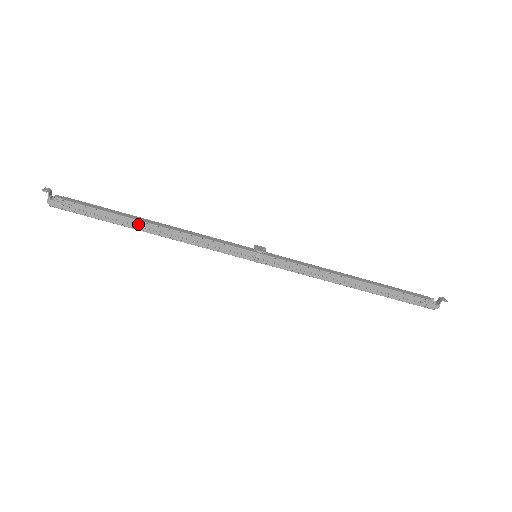
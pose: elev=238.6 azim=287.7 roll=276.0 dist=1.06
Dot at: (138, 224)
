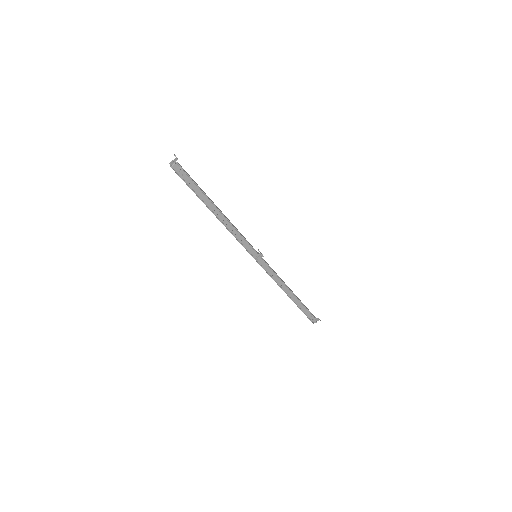
Dot at: (212, 206)
